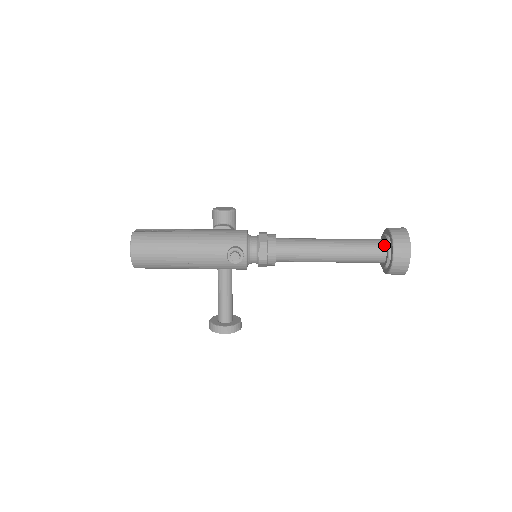
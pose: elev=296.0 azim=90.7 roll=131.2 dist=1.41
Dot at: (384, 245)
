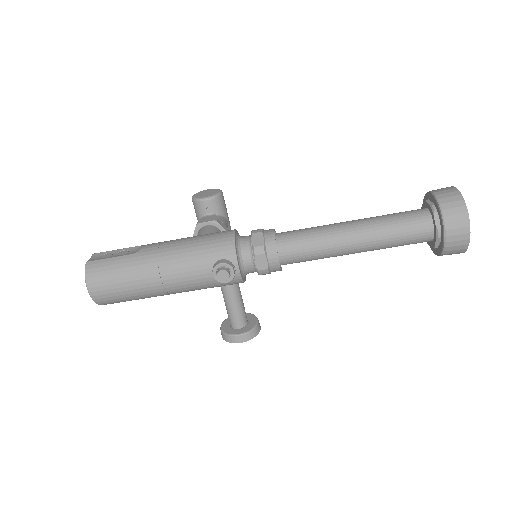
Dot at: (429, 219)
